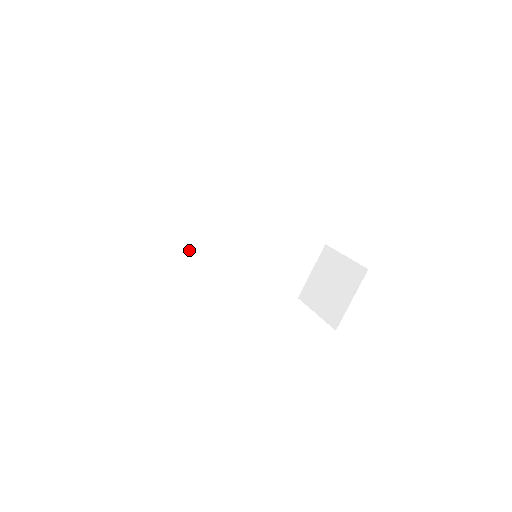
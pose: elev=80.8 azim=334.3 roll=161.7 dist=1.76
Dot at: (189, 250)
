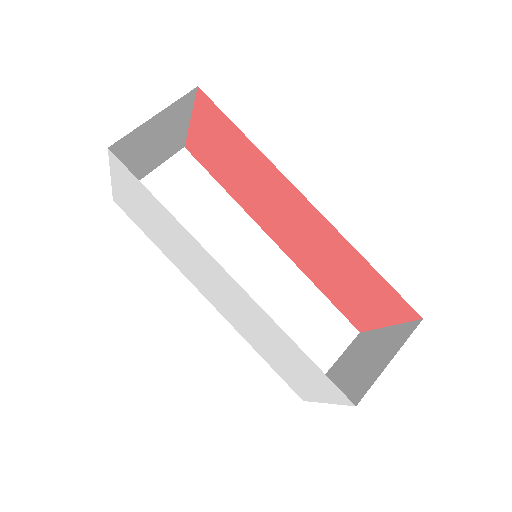
Dot at: occluded
